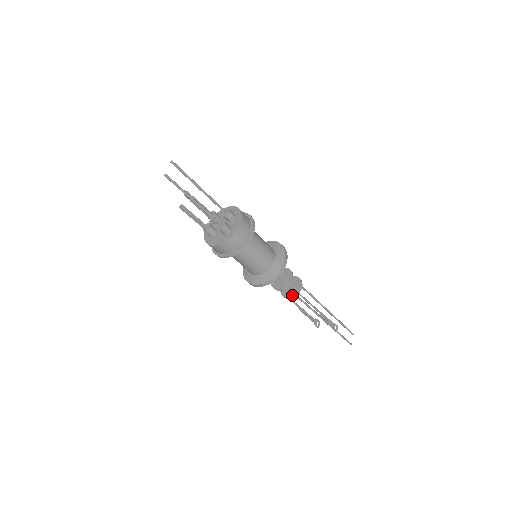
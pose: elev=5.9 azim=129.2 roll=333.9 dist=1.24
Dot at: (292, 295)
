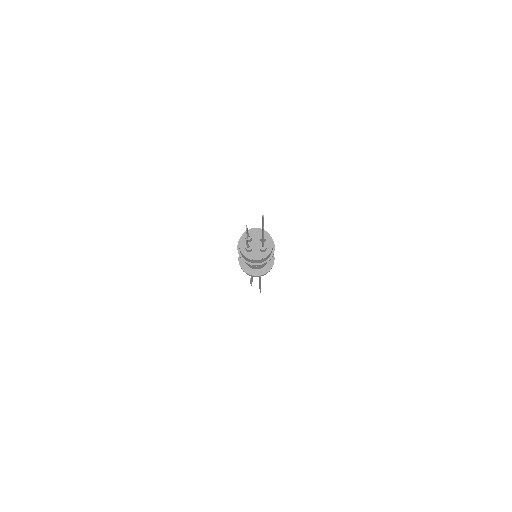
Dot at: occluded
